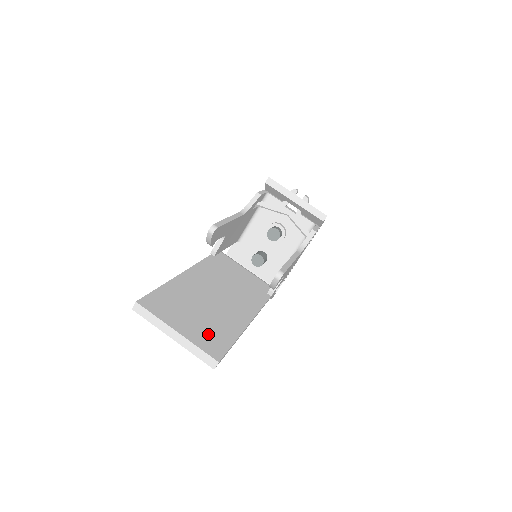
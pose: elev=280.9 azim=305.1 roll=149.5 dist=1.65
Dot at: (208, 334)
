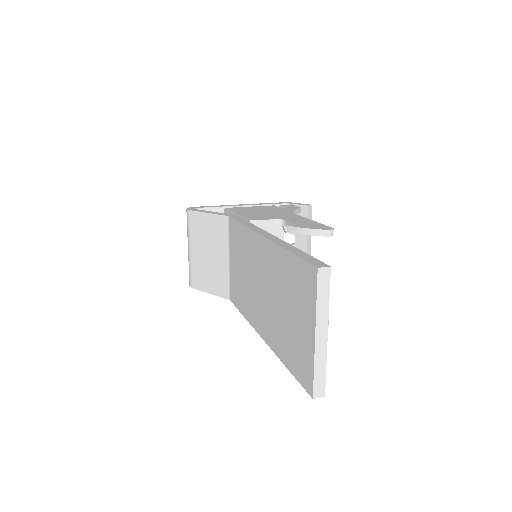
Dot at: occluded
